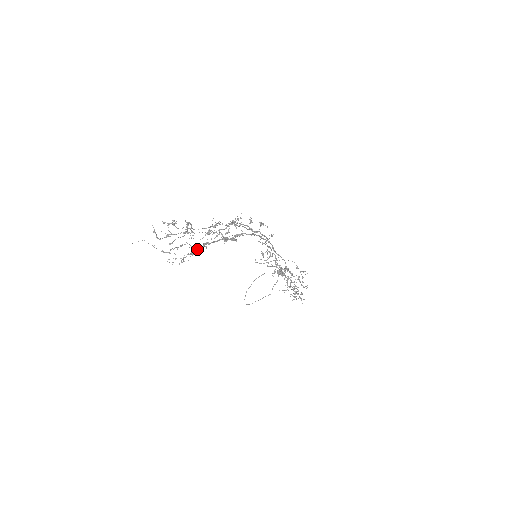
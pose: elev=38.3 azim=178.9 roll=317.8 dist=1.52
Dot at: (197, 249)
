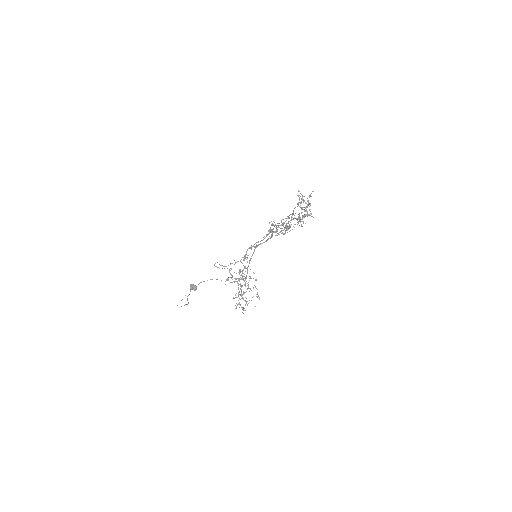
Dot at: occluded
